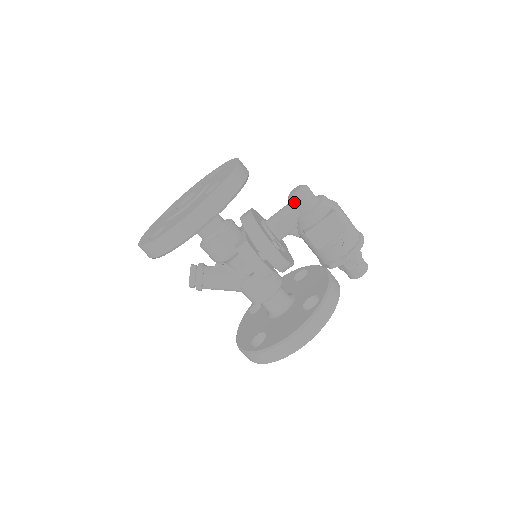
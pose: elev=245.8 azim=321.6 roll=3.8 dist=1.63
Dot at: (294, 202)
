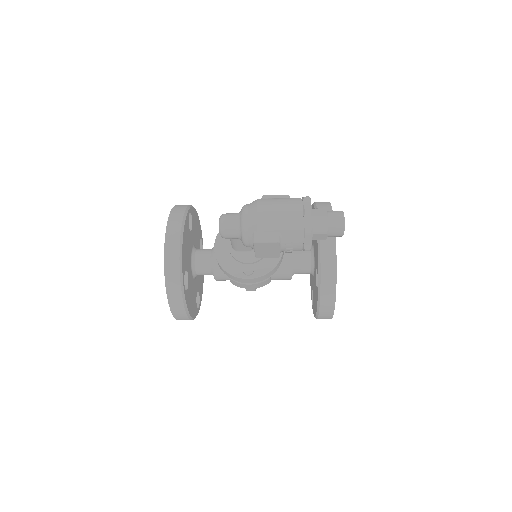
Dot at: (227, 238)
